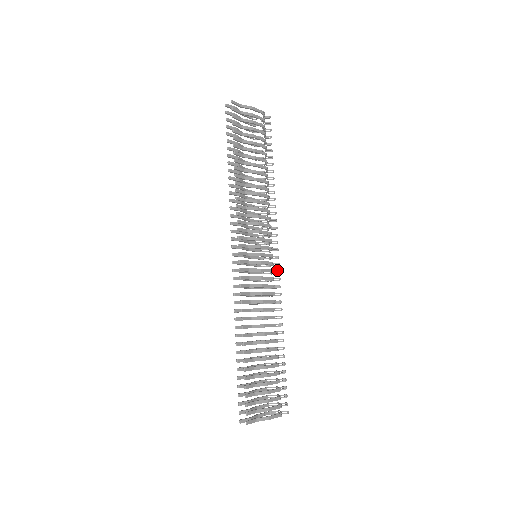
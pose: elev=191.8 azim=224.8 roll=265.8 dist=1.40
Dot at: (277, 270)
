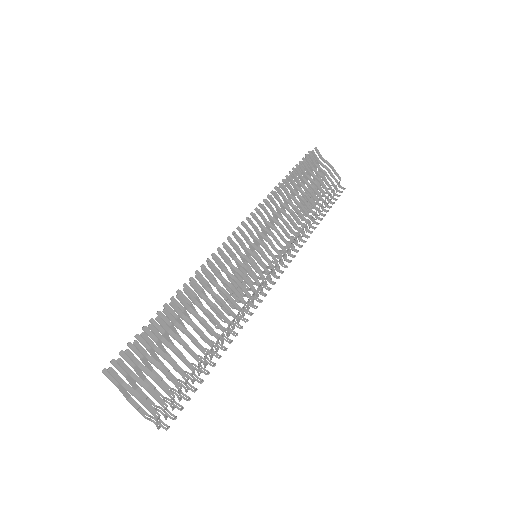
Dot at: (269, 287)
